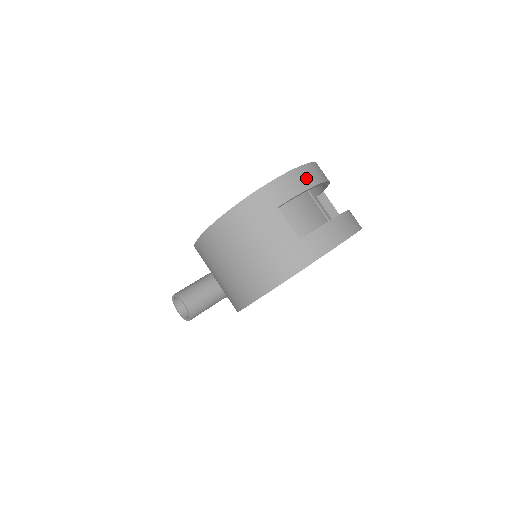
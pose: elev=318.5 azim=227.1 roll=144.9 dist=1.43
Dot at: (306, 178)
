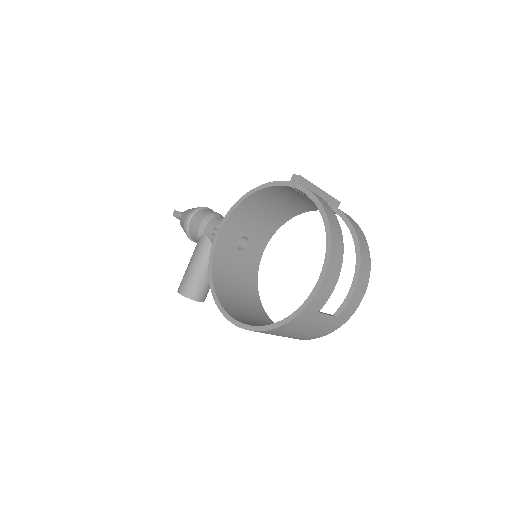
Dot at: (335, 270)
